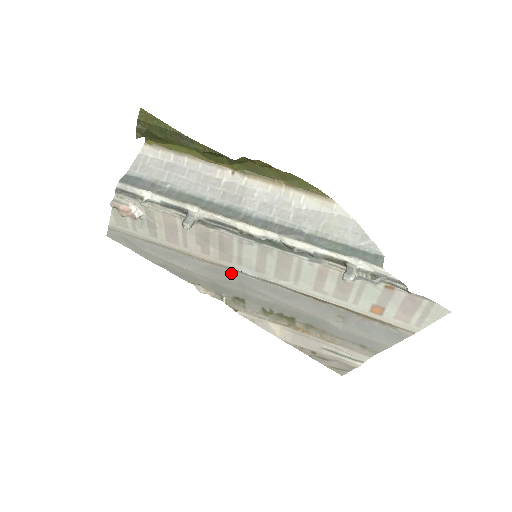
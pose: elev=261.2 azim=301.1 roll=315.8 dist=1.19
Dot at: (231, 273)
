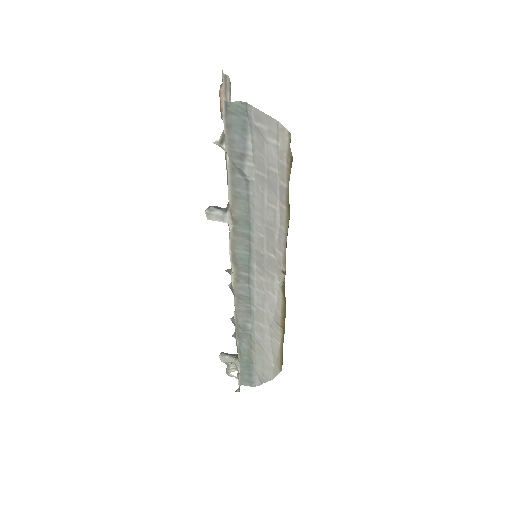
Dot at: occluded
